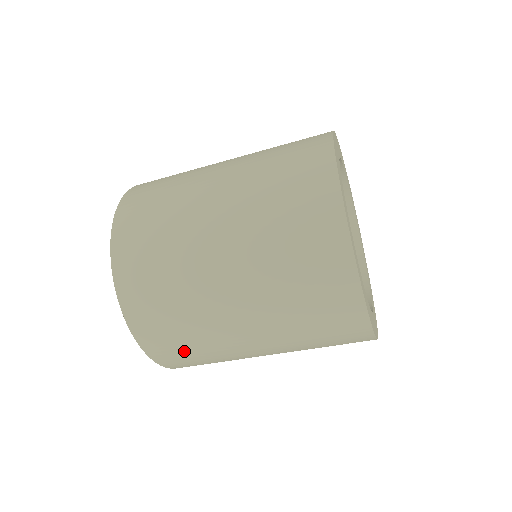
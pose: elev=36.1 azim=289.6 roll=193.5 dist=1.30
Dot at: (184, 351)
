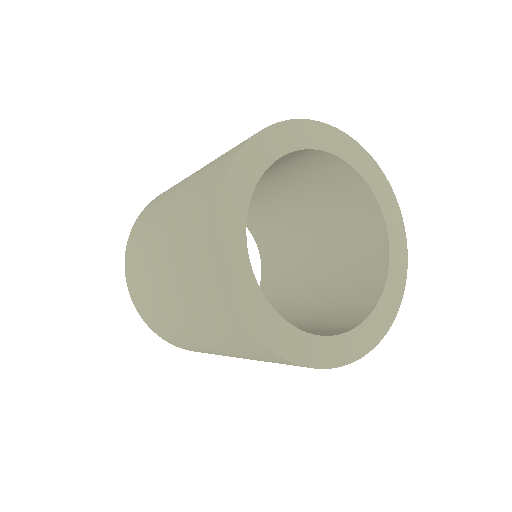
Dot at: occluded
